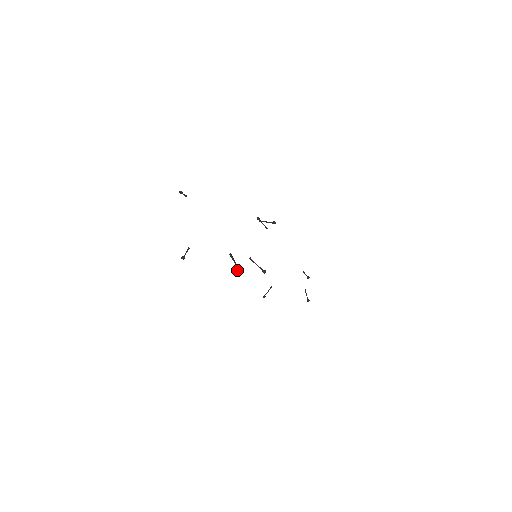
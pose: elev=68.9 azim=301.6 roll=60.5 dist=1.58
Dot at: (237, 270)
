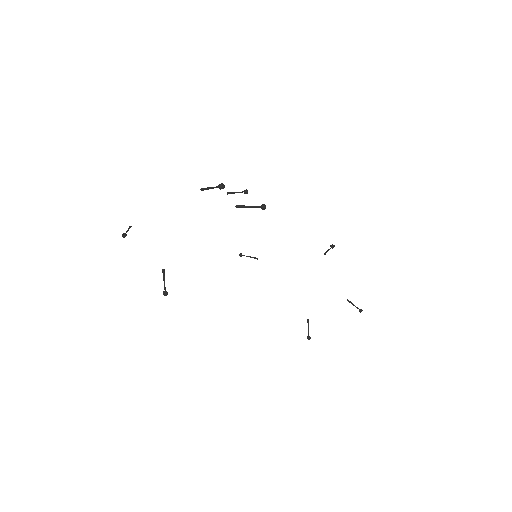
Dot at: (219, 187)
